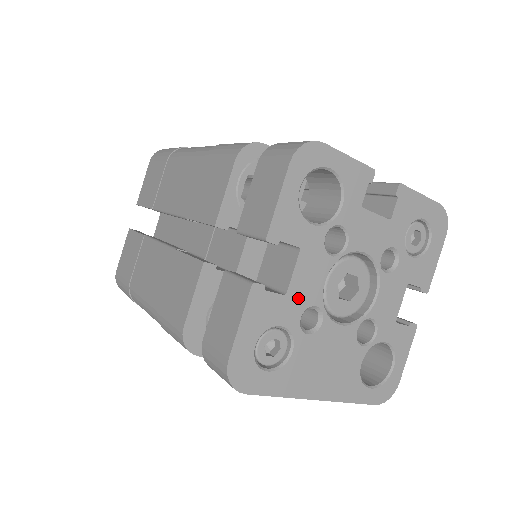
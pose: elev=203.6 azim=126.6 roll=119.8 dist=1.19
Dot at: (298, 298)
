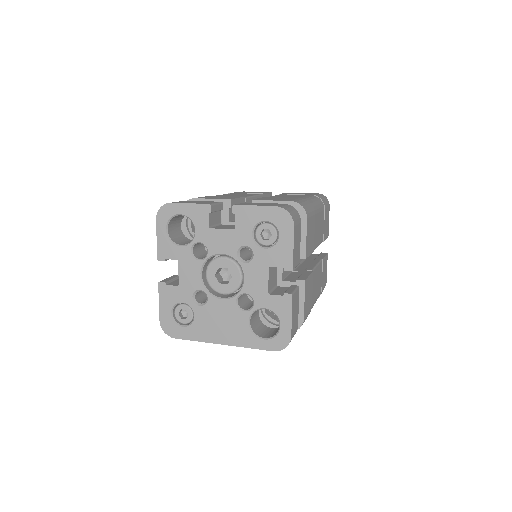
Dot at: (187, 287)
